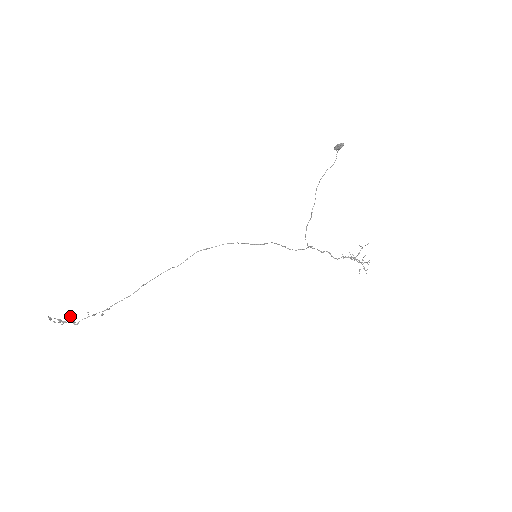
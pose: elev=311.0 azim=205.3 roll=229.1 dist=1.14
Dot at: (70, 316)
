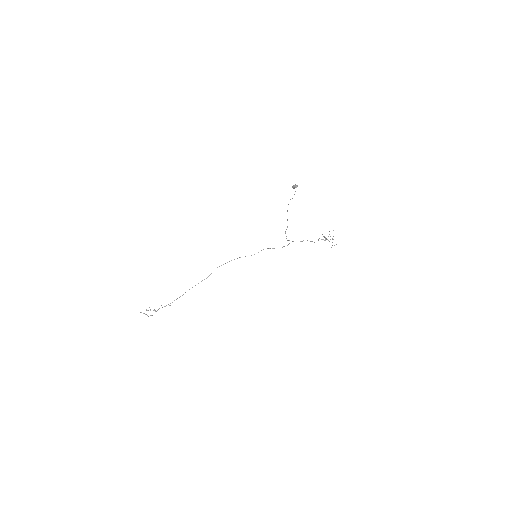
Dot at: occluded
